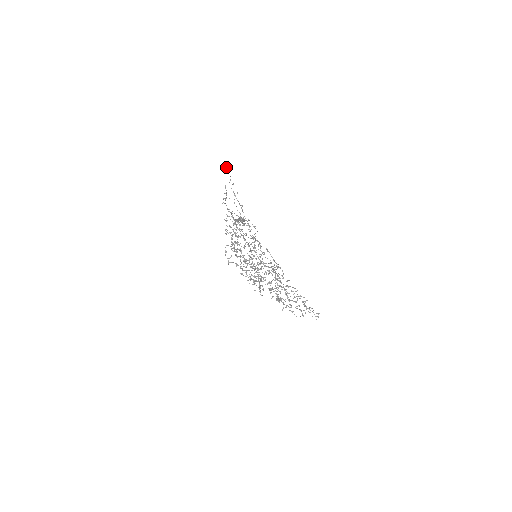
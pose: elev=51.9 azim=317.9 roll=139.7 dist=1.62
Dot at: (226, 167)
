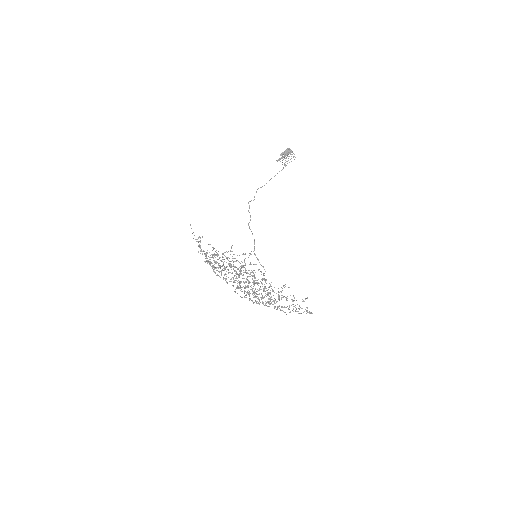
Dot at: occluded
